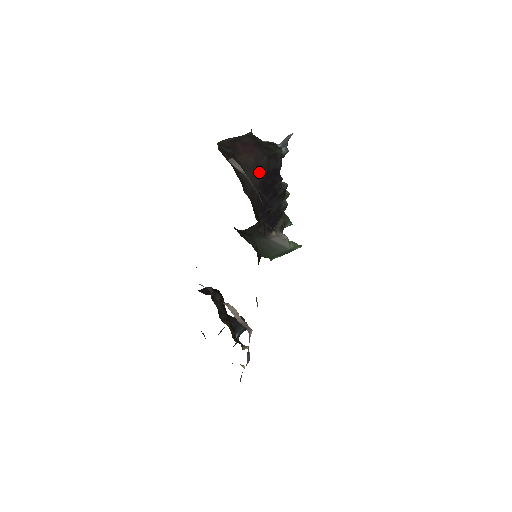
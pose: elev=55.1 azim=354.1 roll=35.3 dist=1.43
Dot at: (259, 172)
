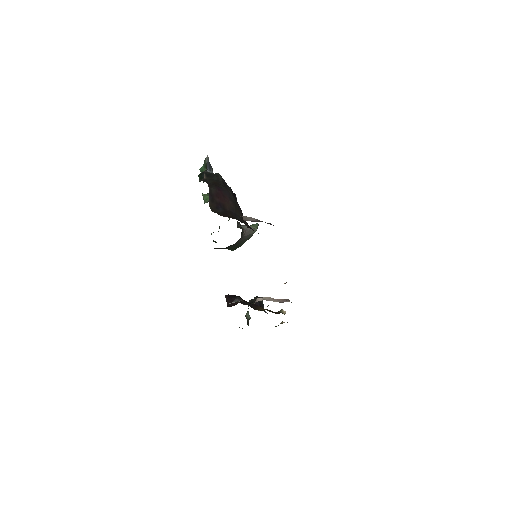
Dot at: (238, 206)
